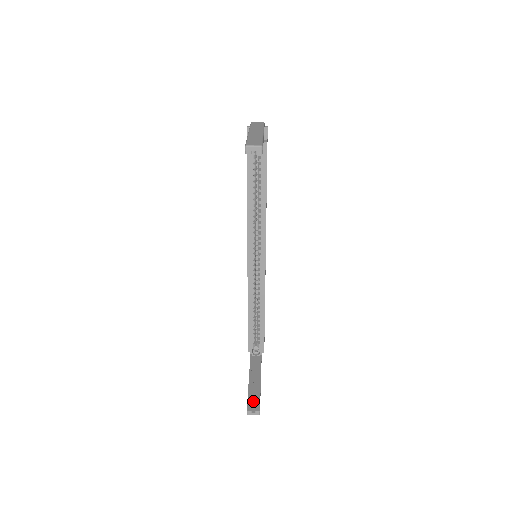
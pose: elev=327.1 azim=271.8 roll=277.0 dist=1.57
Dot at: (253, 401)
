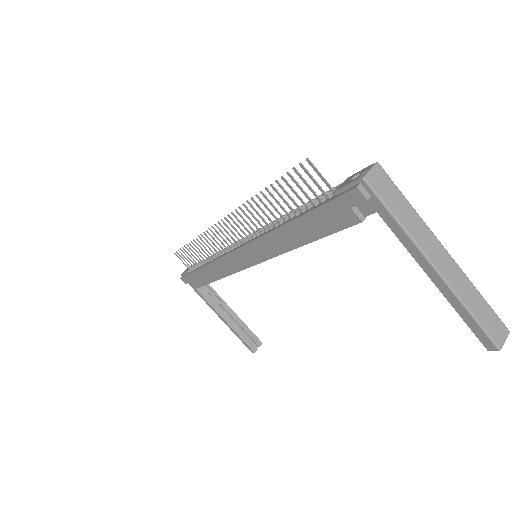
Dot at: (247, 338)
